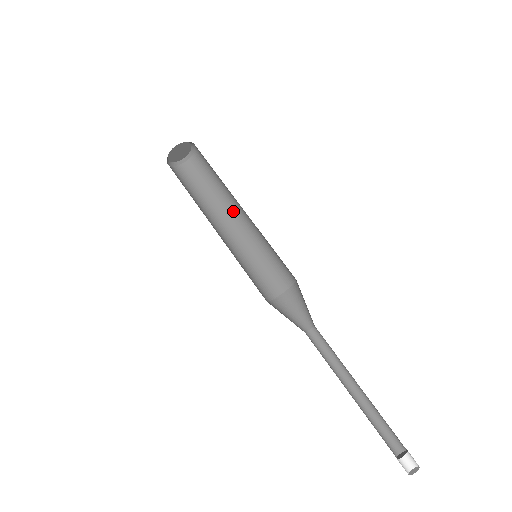
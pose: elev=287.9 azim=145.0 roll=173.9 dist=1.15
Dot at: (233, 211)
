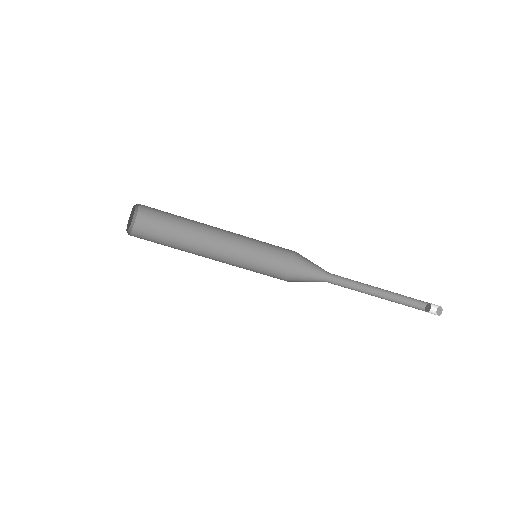
Dot at: (207, 236)
